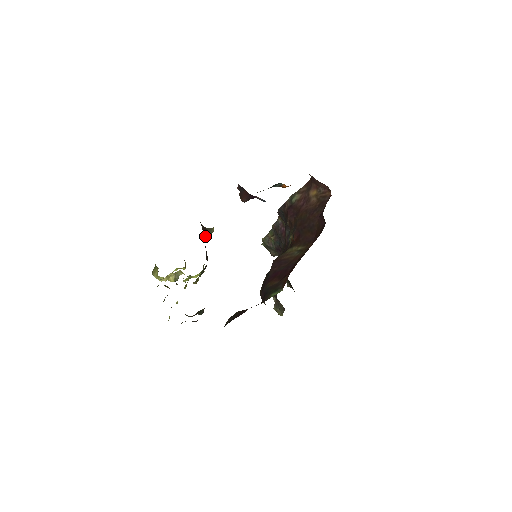
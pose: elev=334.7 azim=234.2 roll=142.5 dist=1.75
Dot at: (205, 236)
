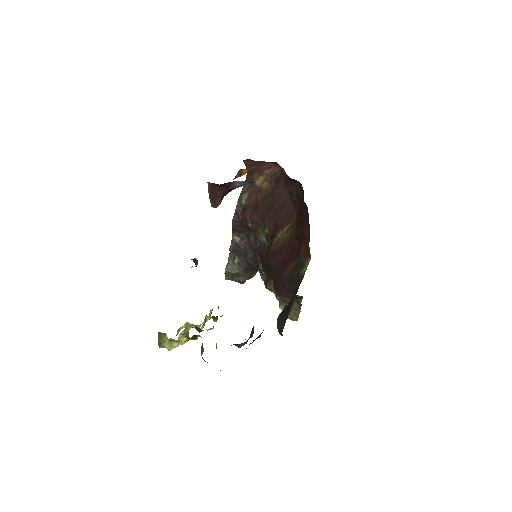
Dot at: (196, 266)
